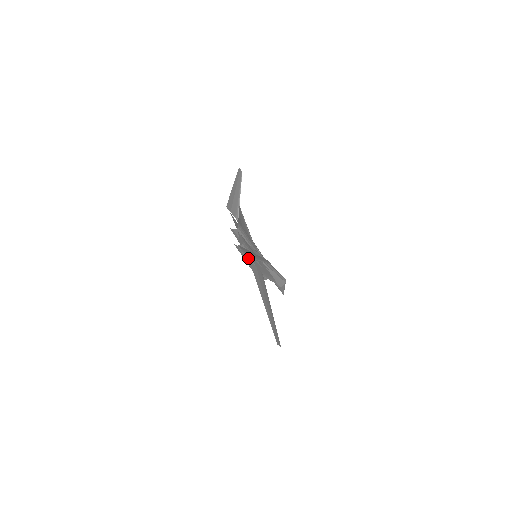
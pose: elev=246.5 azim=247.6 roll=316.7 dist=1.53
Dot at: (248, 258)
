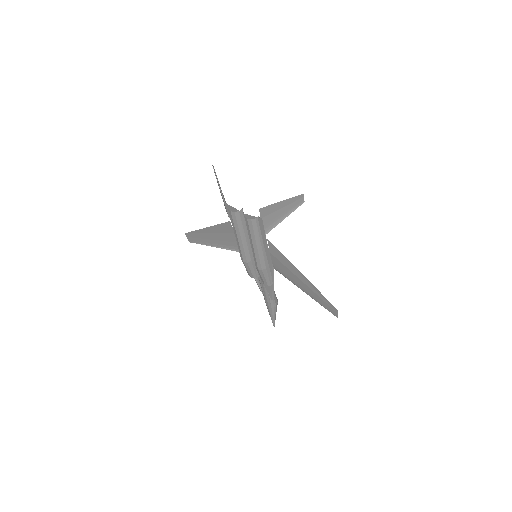
Dot at: (262, 242)
